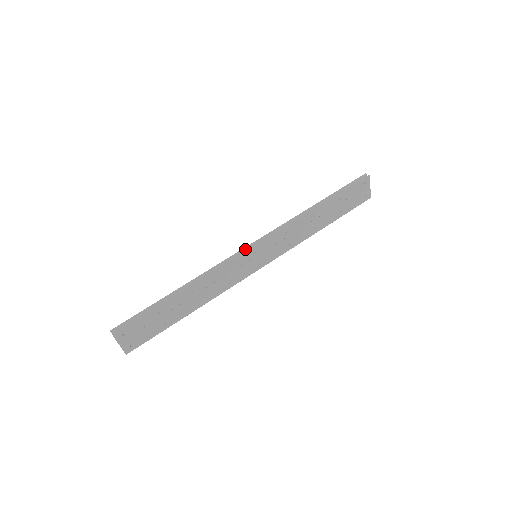
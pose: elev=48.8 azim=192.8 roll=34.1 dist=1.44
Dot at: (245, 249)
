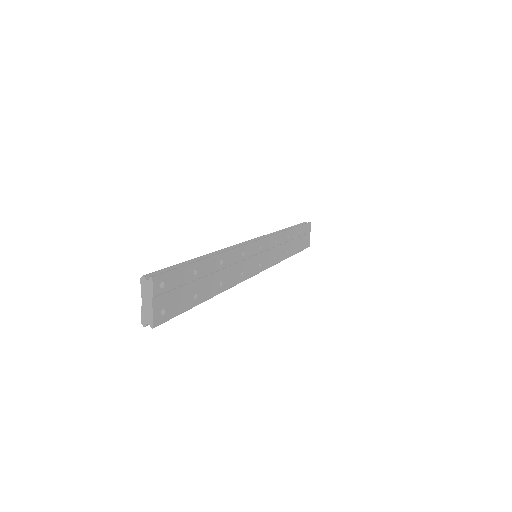
Dot at: (251, 241)
